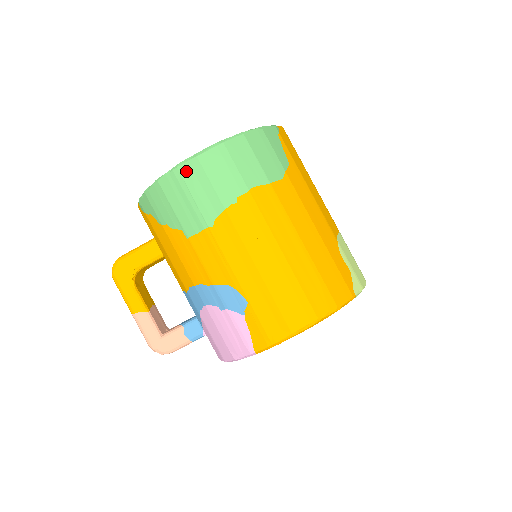
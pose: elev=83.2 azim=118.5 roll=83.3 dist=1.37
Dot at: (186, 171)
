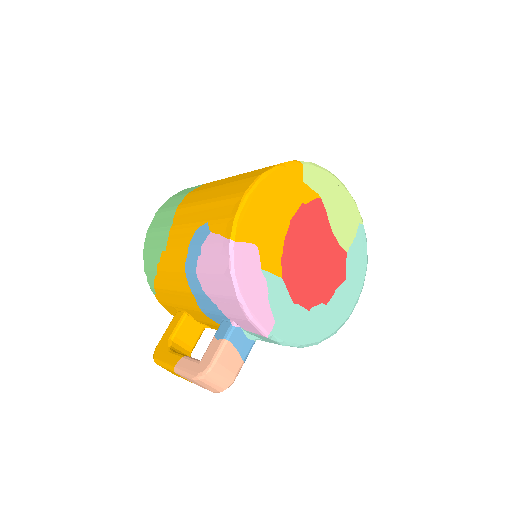
Dot at: (153, 224)
